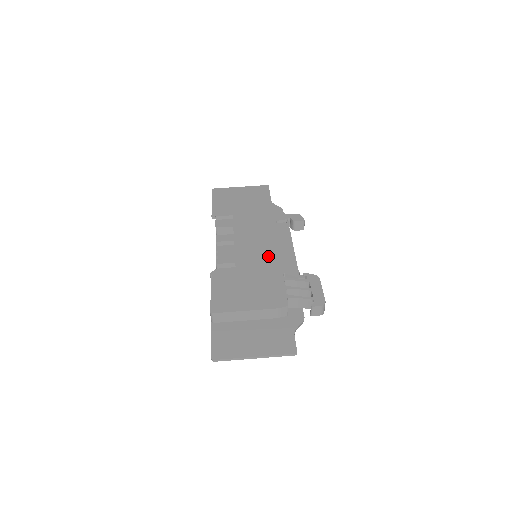
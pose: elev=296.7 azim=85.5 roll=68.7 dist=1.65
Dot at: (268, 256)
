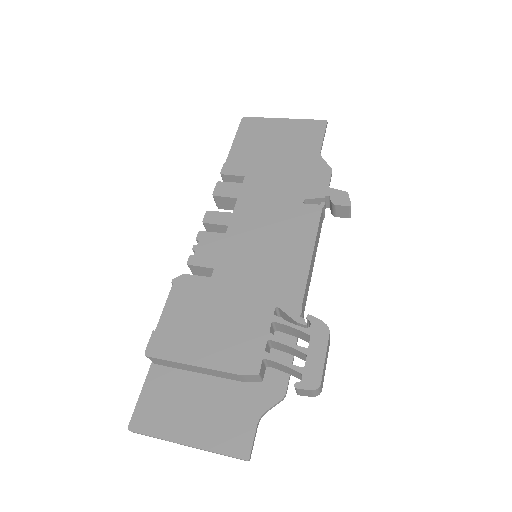
Dot at: (266, 267)
